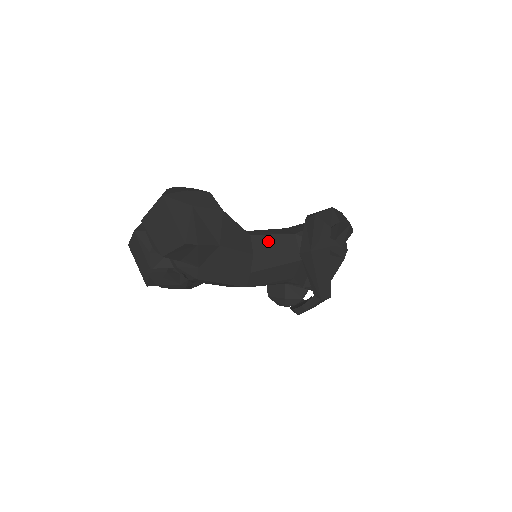
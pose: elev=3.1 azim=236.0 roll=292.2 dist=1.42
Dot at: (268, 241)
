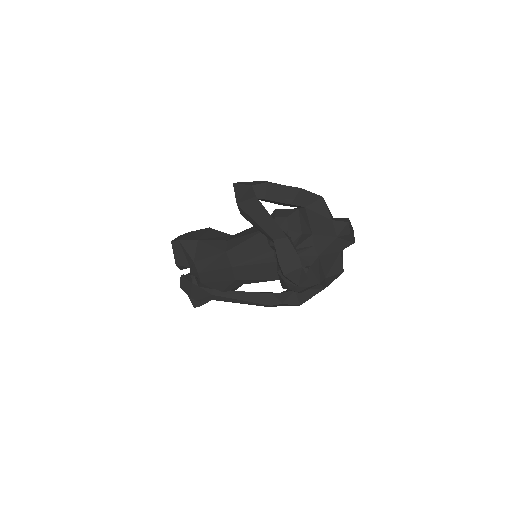
Dot at: (243, 232)
